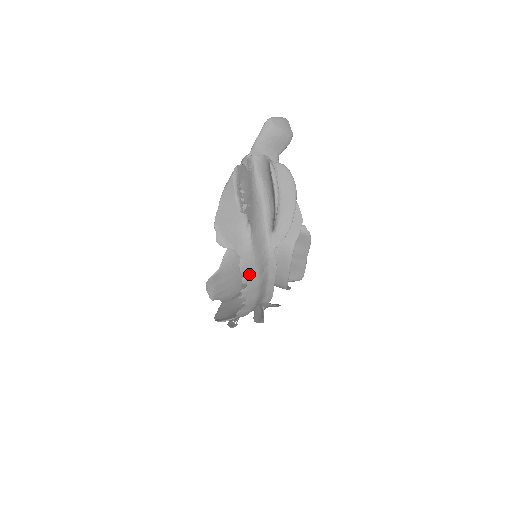
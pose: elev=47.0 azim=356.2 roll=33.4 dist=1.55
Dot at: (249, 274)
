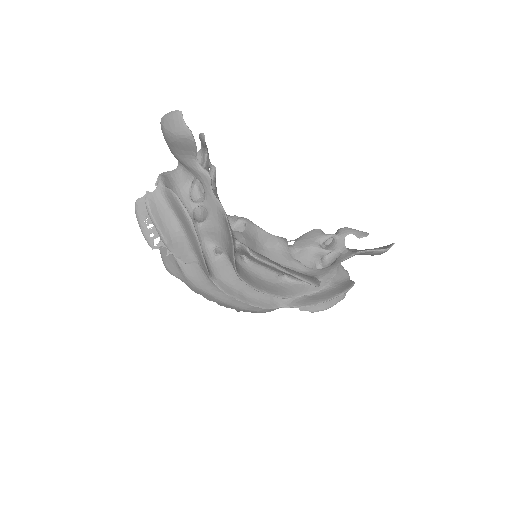
Dot at: (205, 296)
